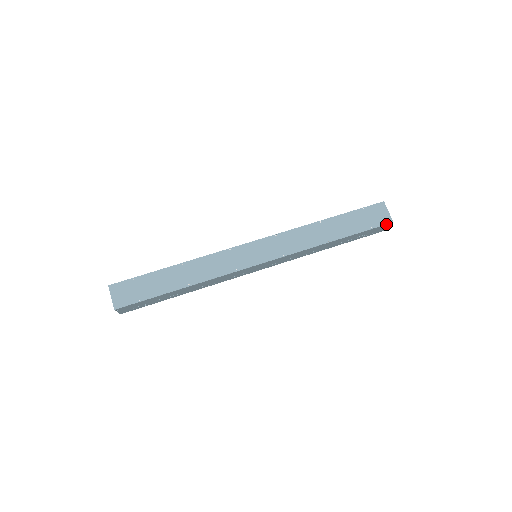
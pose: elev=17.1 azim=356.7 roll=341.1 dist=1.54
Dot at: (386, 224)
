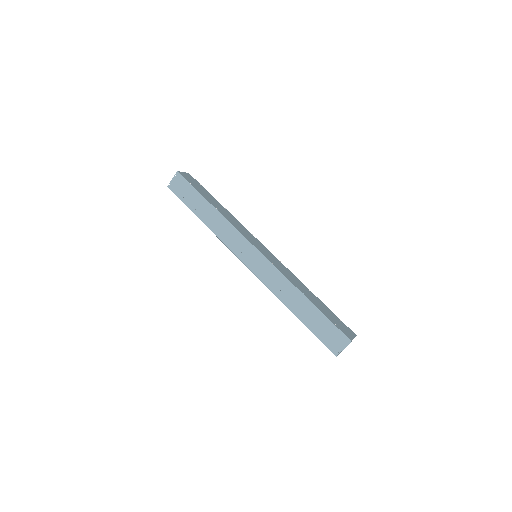
Dot at: (346, 336)
